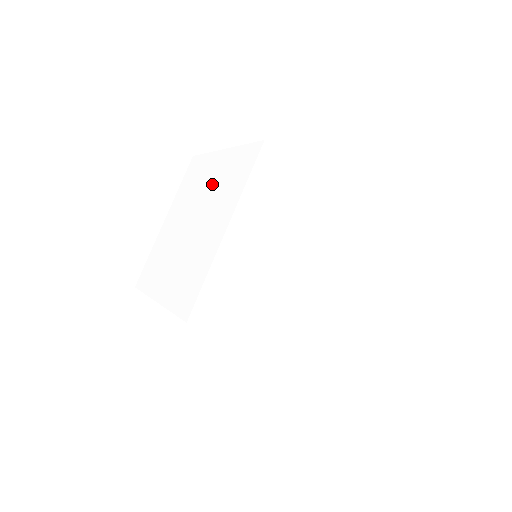
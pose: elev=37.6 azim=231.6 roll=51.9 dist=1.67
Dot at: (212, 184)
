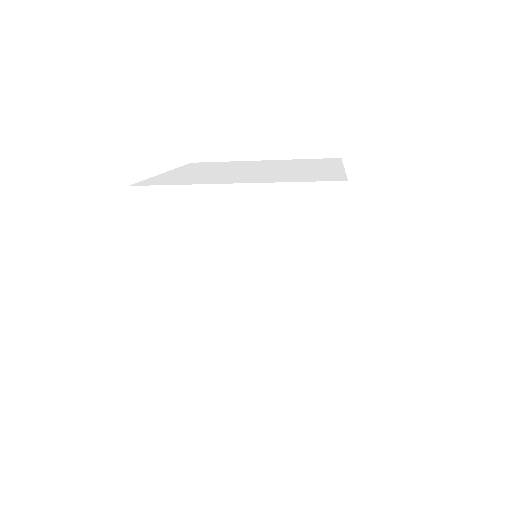
Dot at: occluded
